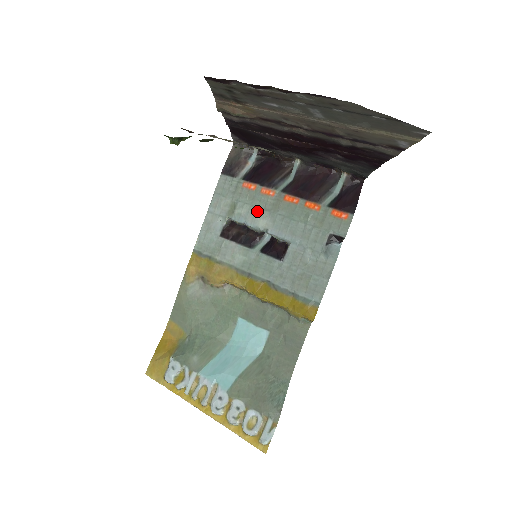
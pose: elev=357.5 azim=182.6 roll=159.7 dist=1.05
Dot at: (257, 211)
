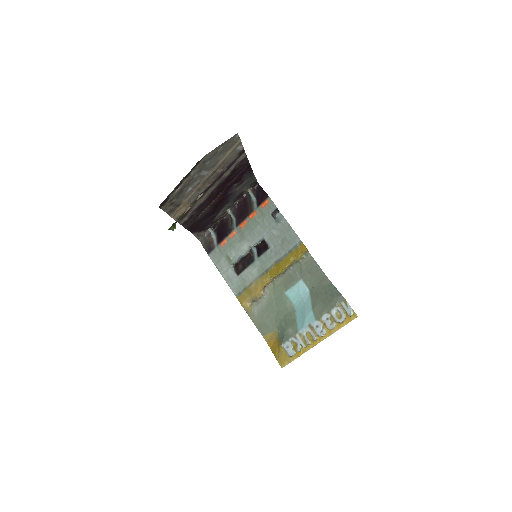
Dot at: (238, 246)
